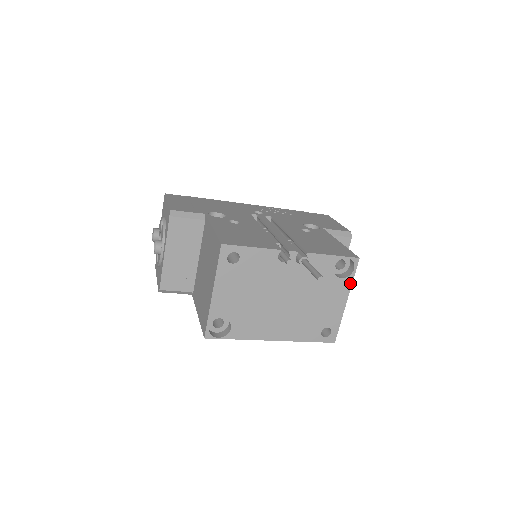
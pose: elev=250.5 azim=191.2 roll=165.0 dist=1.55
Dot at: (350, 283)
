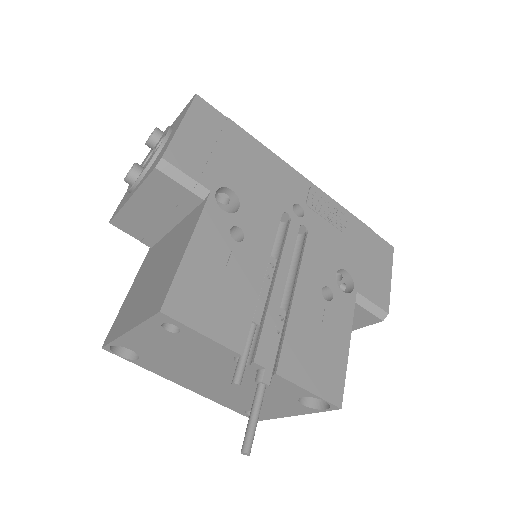
Dot at: (311, 411)
